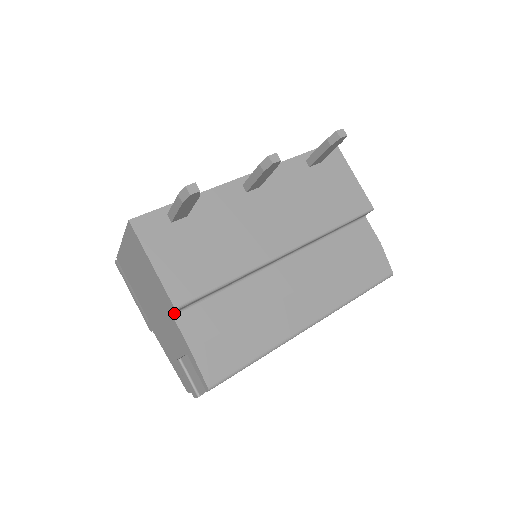
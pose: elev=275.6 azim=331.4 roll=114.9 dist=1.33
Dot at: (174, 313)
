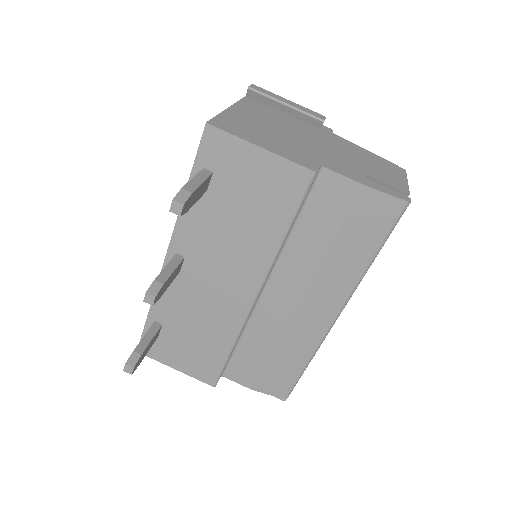
Dot at: (221, 375)
